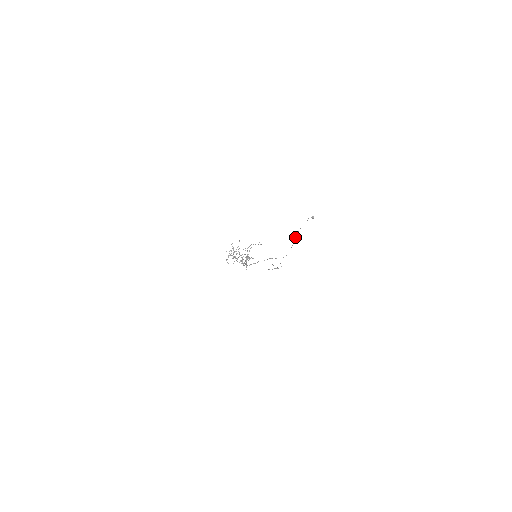
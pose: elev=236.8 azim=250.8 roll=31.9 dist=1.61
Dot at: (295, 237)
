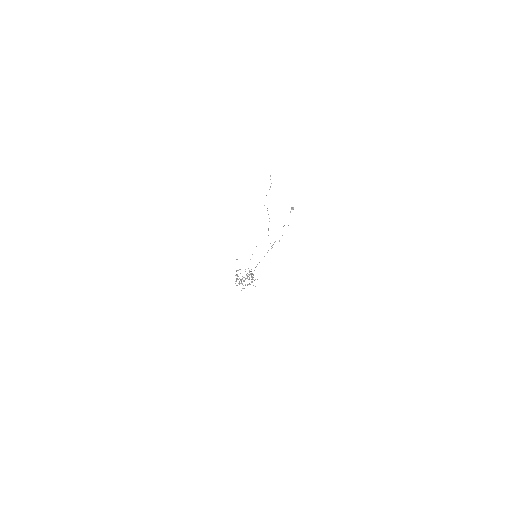
Dot at: (283, 226)
